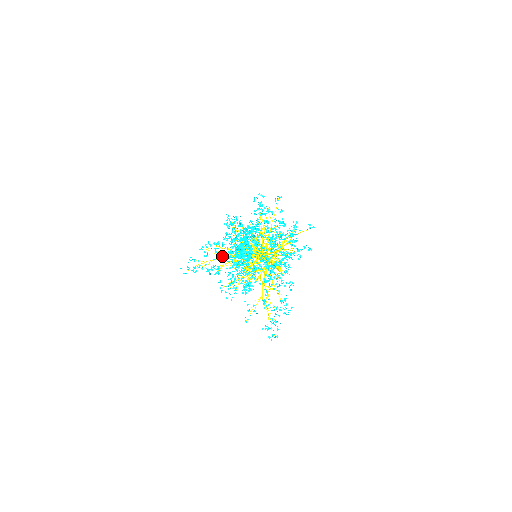
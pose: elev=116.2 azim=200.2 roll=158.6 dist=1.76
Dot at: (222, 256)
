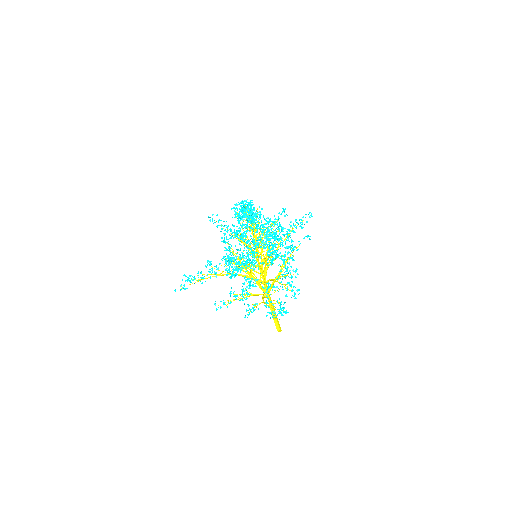
Dot at: (219, 275)
